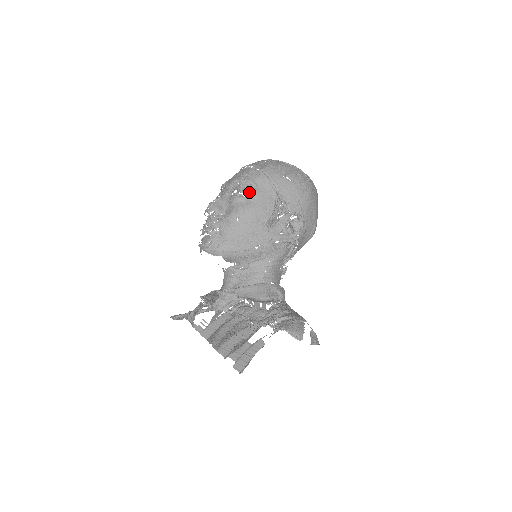
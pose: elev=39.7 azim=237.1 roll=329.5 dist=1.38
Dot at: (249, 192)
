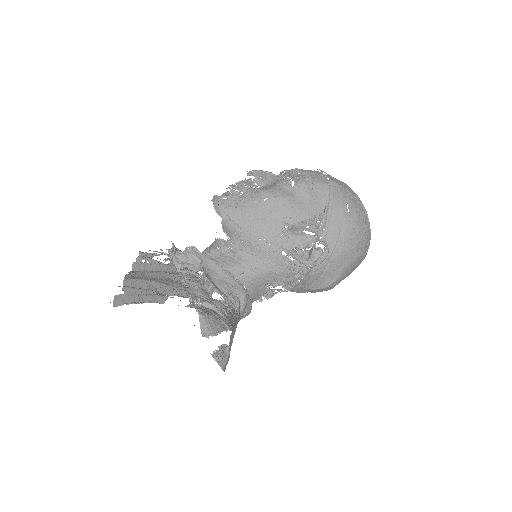
Dot at: (300, 186)
